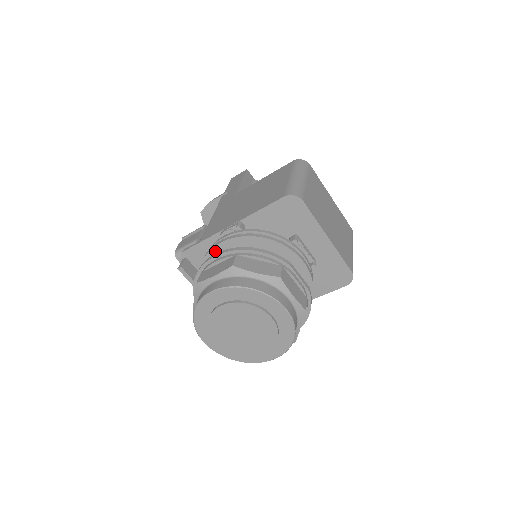
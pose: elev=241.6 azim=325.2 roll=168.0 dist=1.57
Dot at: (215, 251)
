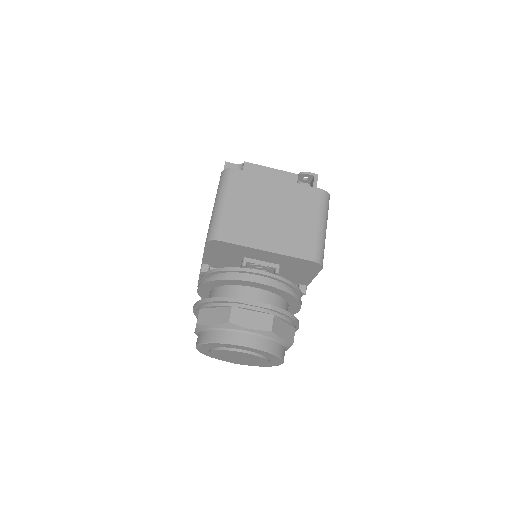
Dot at: (201, 294)
